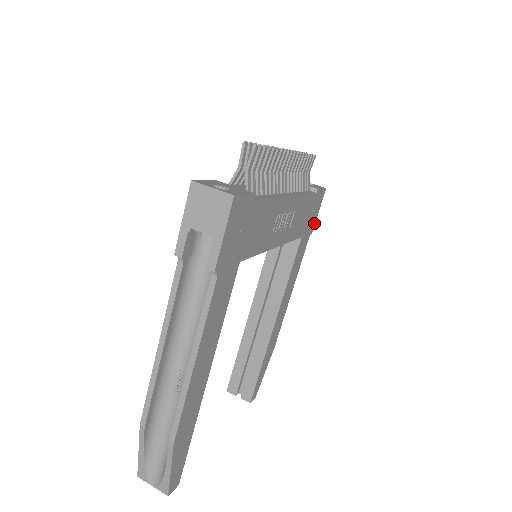
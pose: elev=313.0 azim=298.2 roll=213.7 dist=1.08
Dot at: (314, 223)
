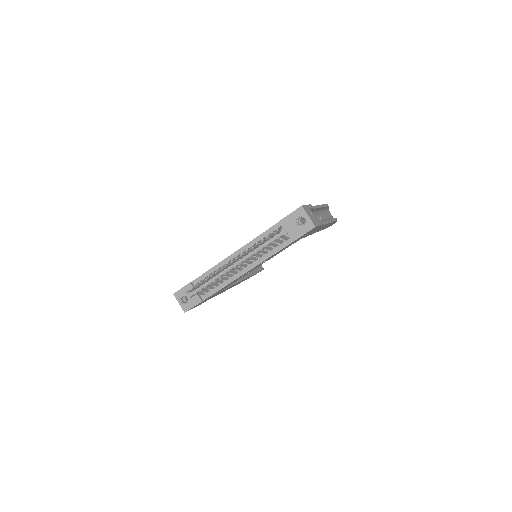
Dot at: (320, 225)
